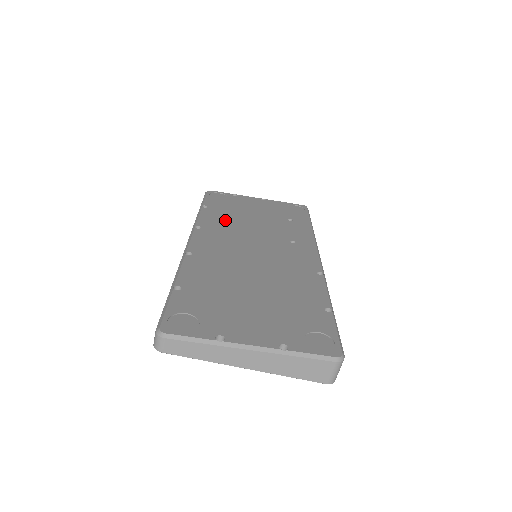
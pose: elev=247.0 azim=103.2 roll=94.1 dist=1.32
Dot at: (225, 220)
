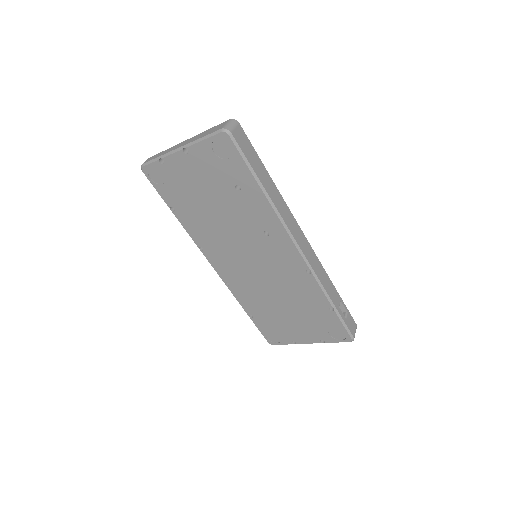
Dot at: (203, 226)
